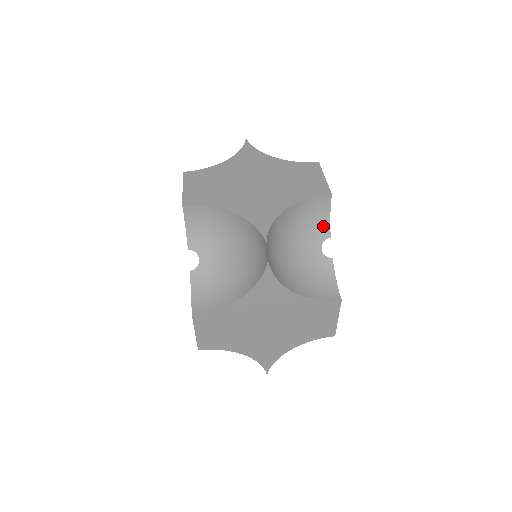
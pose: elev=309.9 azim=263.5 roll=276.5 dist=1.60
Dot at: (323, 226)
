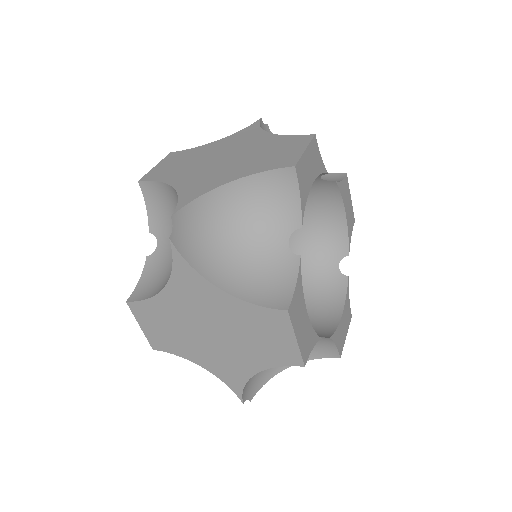
Dot at: occluded
